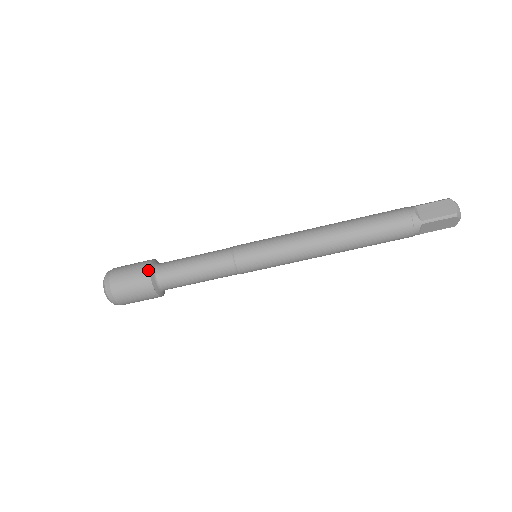
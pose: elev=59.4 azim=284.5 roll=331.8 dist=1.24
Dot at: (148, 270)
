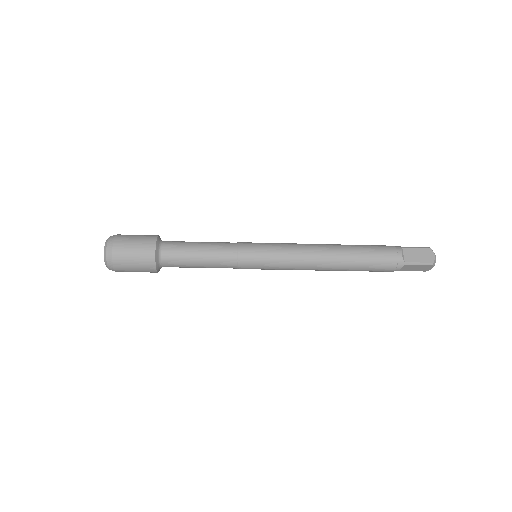
Dot at: (154, 247)
